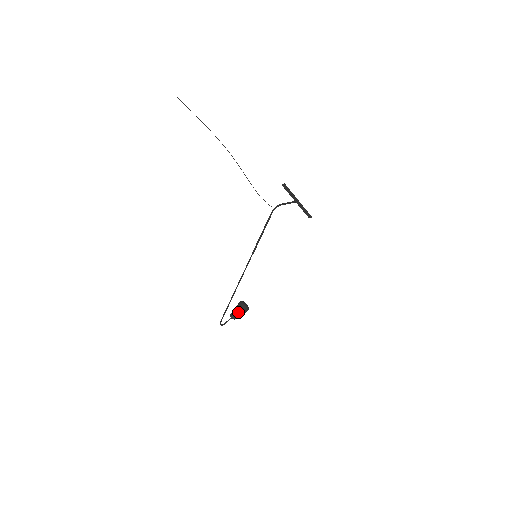
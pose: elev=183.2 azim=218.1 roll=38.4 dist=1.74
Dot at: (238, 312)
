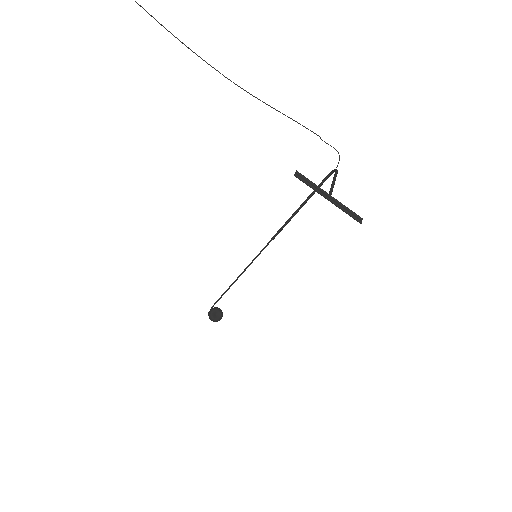
Dot at: occluded
